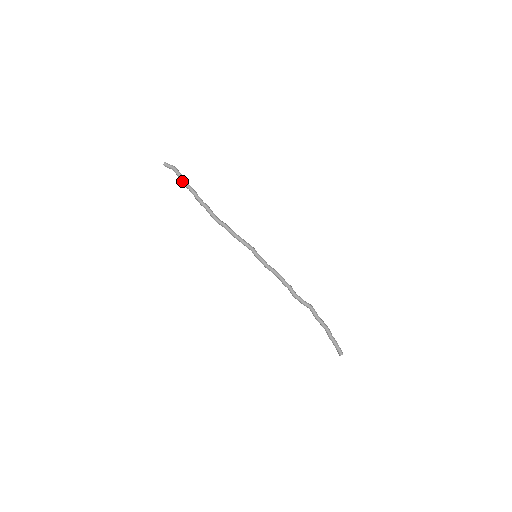
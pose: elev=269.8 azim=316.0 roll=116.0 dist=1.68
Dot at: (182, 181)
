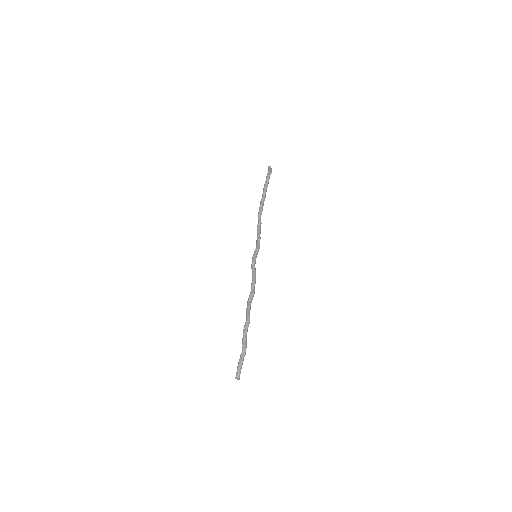
Dot at: (265, 182)
